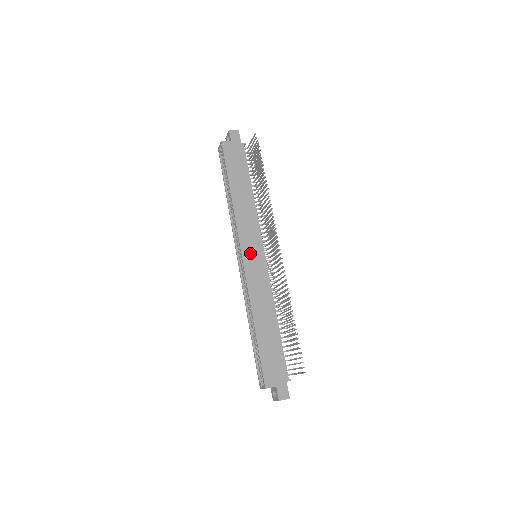
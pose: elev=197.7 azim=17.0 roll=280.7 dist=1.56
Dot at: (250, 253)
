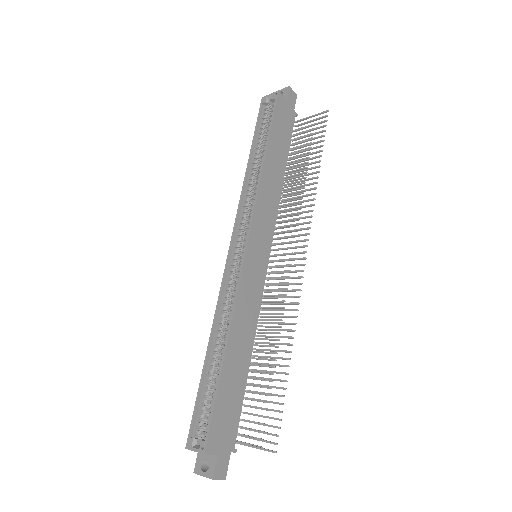
Dot at: (256, 248)
